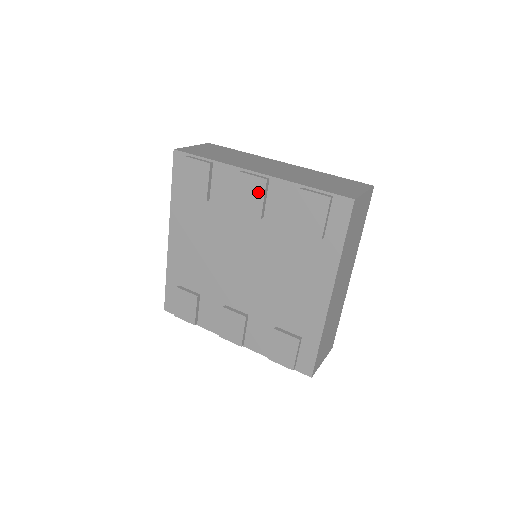
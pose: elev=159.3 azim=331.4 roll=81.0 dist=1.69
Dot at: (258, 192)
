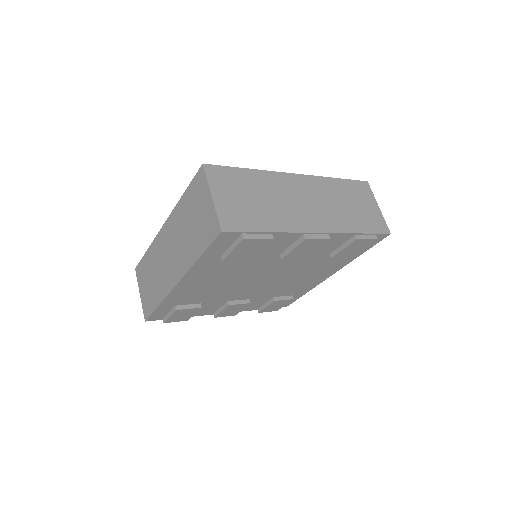
Dot at: (315, 247)
